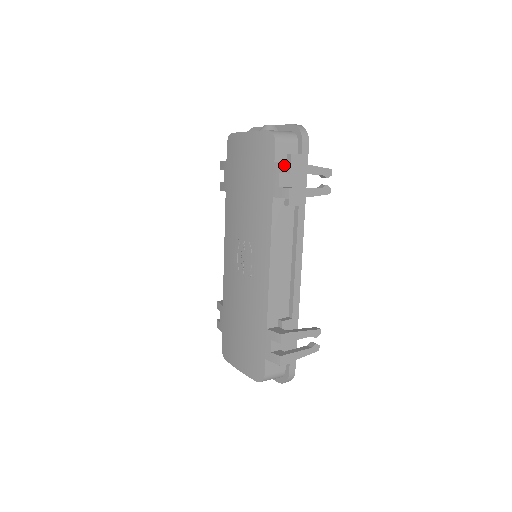
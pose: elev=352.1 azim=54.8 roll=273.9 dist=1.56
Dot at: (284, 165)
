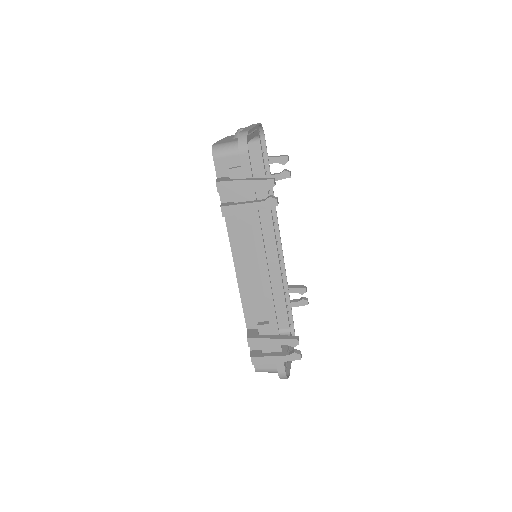
Dot at: occluded
